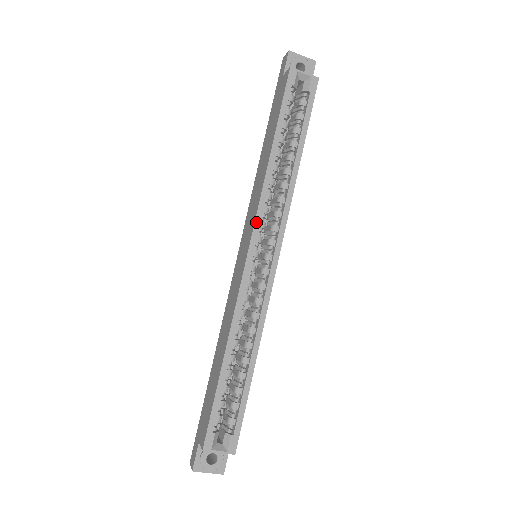
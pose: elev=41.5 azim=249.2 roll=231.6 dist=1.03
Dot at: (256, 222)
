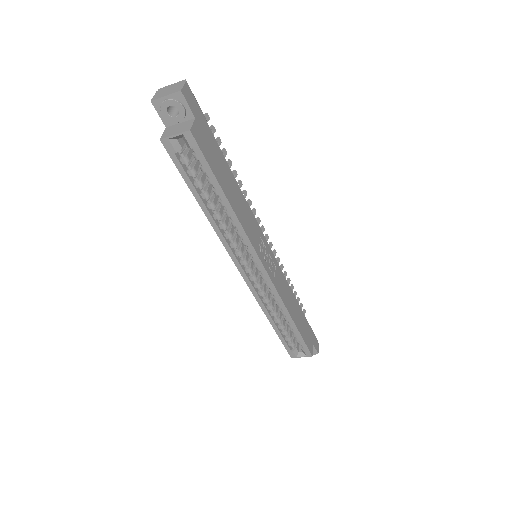
Dot at: (231, 257)
